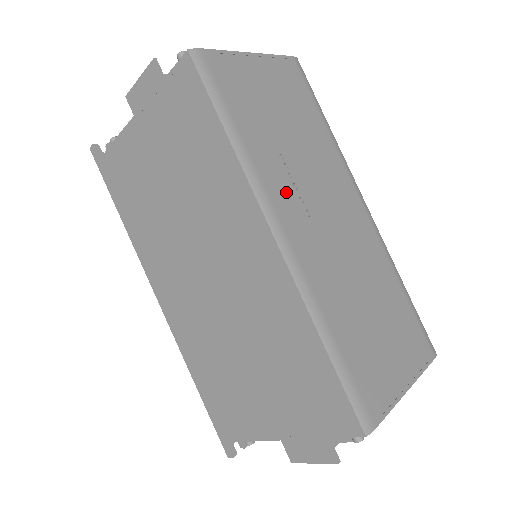
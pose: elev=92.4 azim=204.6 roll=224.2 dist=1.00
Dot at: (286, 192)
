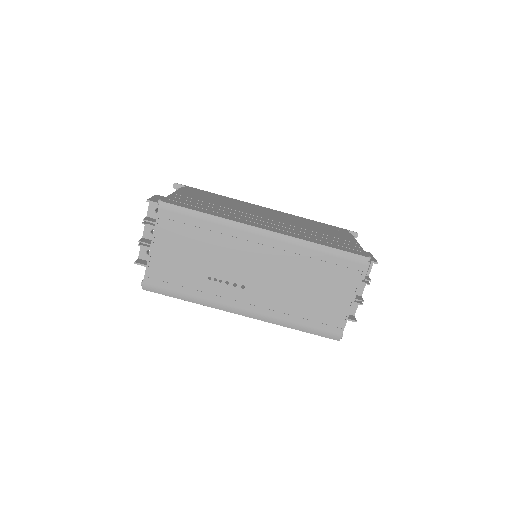
Dot at: (226, 292)
